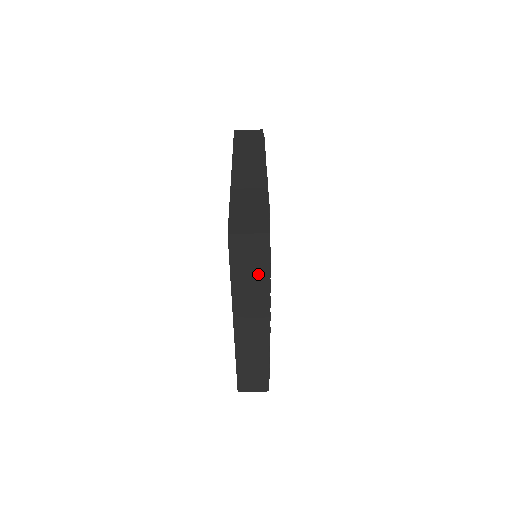
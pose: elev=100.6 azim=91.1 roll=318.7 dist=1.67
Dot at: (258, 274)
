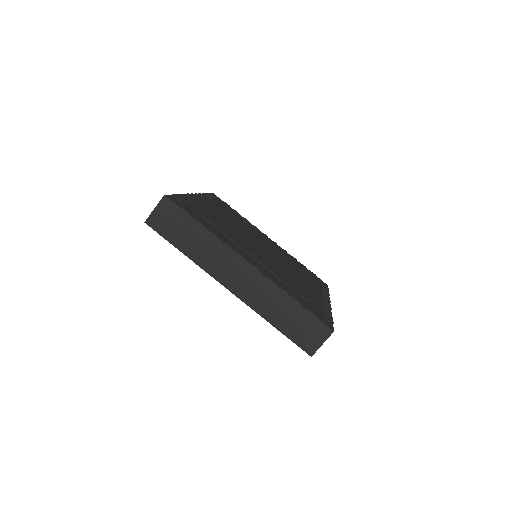
Dot at: occluded
